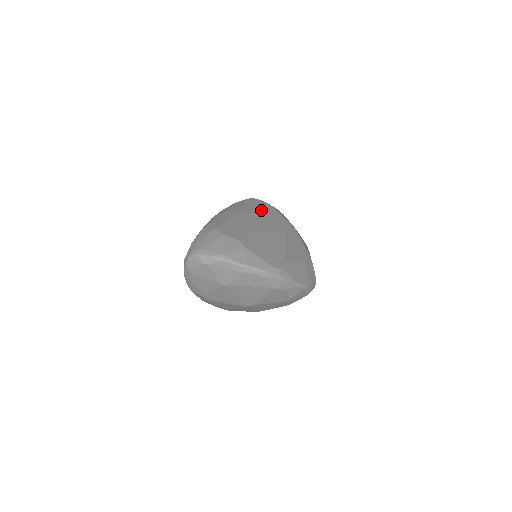
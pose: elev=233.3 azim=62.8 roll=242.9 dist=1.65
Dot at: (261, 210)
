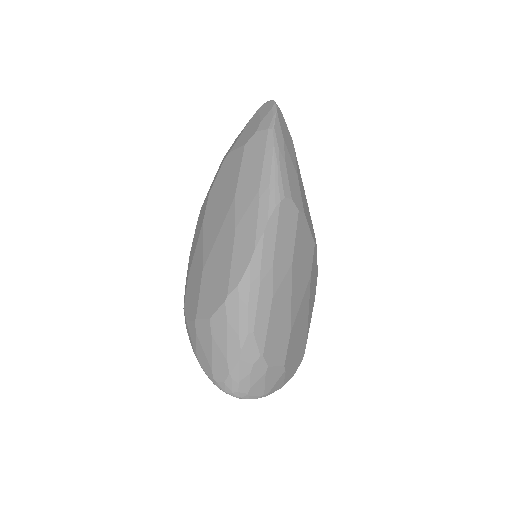
Dot at: (295, 248)
